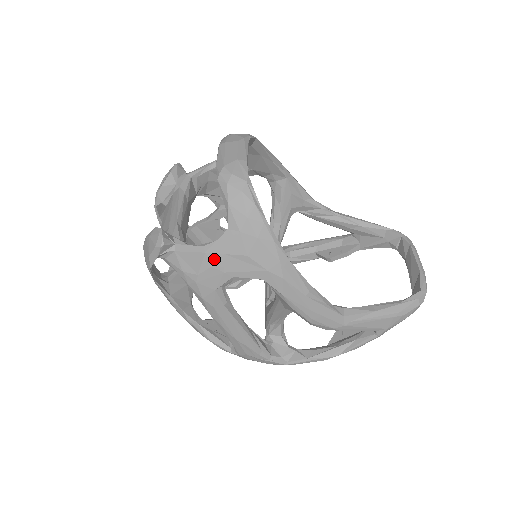
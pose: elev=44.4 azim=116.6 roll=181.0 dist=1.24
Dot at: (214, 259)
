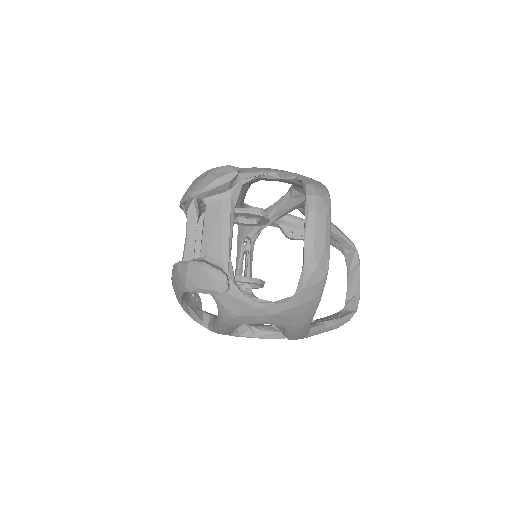
Dot at: (262, 314)
